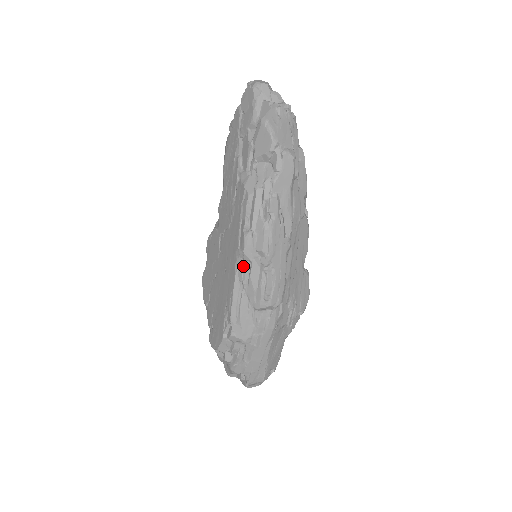
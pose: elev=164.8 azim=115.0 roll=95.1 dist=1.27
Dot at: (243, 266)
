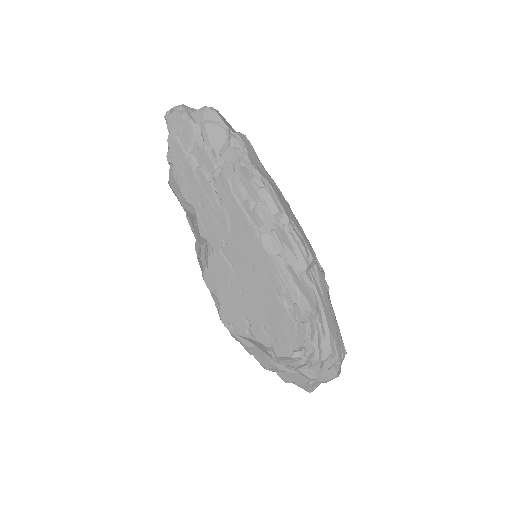
Dot at: (271, 239)
